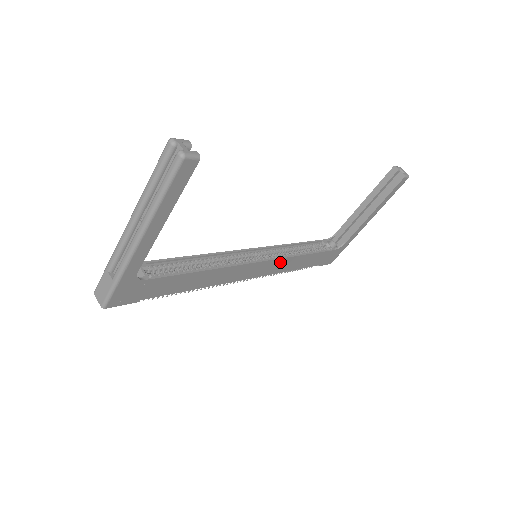
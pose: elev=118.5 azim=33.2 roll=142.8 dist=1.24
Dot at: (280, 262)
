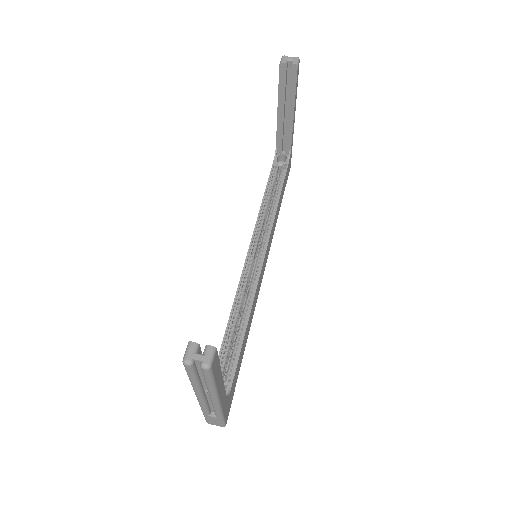
Dot at: (271, 233)
